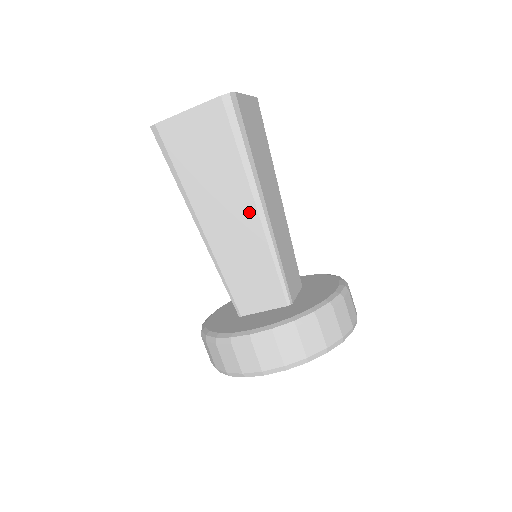
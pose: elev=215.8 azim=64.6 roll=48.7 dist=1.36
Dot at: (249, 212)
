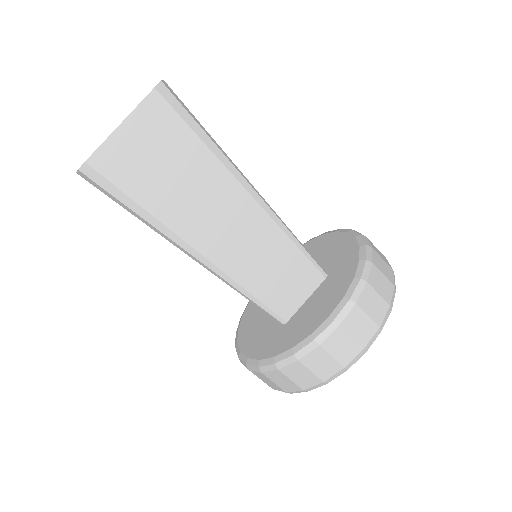
Dot at: occluded
